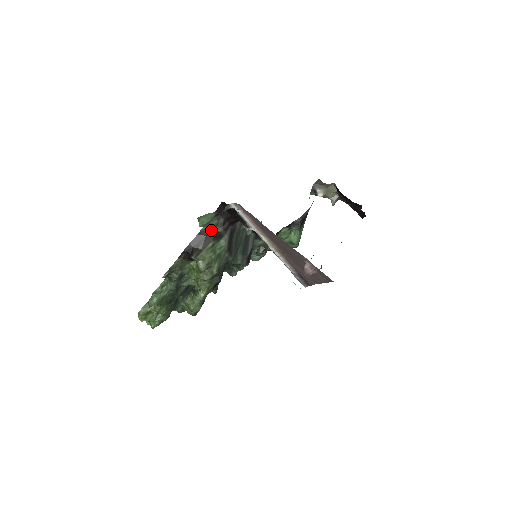
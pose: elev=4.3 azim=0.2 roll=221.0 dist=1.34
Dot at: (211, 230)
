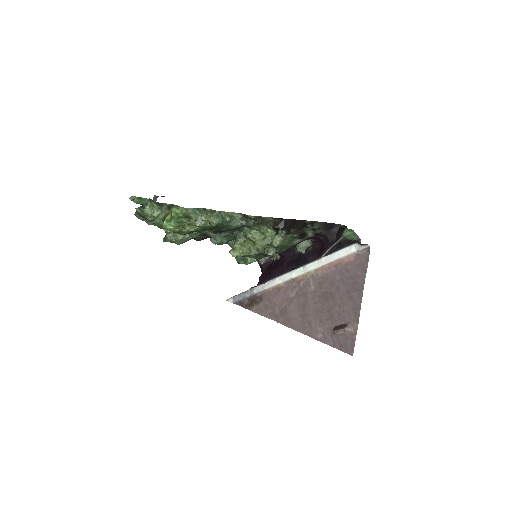
Dot at: (308, 228)
